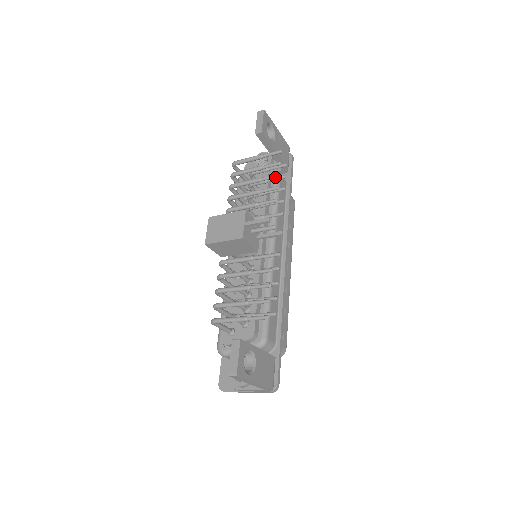
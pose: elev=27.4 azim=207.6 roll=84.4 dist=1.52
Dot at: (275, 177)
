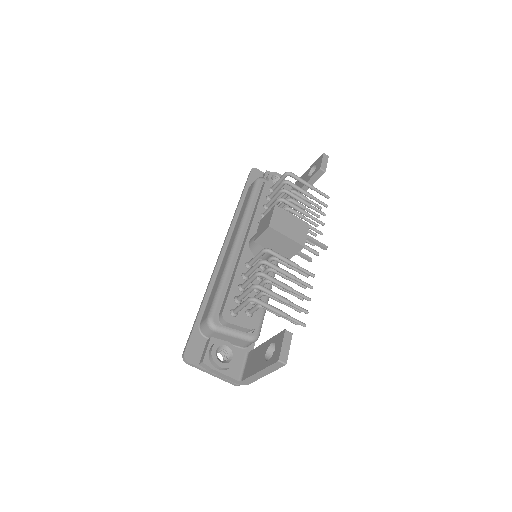
Dot at: (323, 214)
